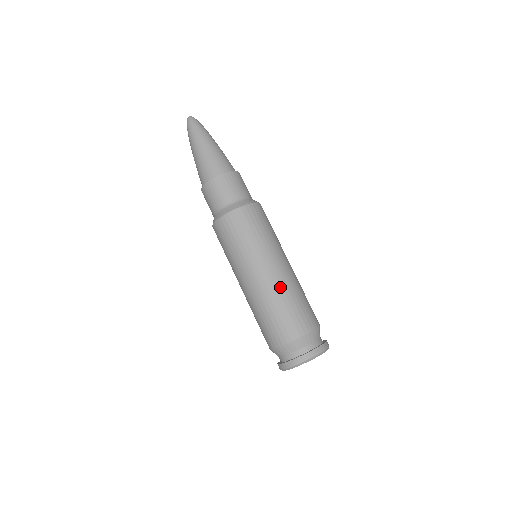
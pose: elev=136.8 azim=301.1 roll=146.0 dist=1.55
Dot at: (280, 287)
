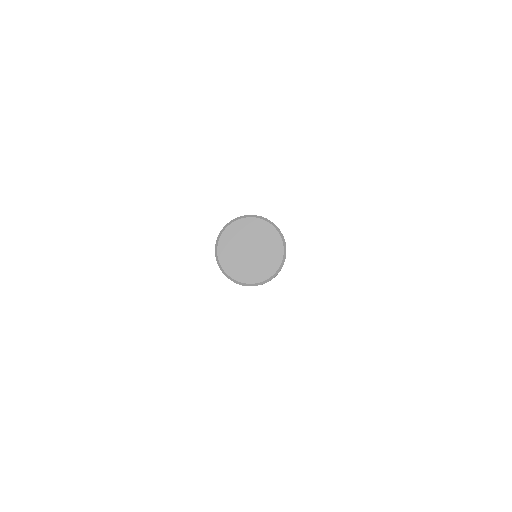
Dot at: occluded
